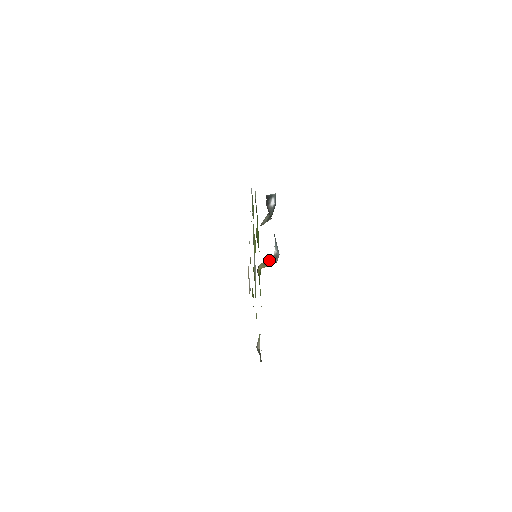
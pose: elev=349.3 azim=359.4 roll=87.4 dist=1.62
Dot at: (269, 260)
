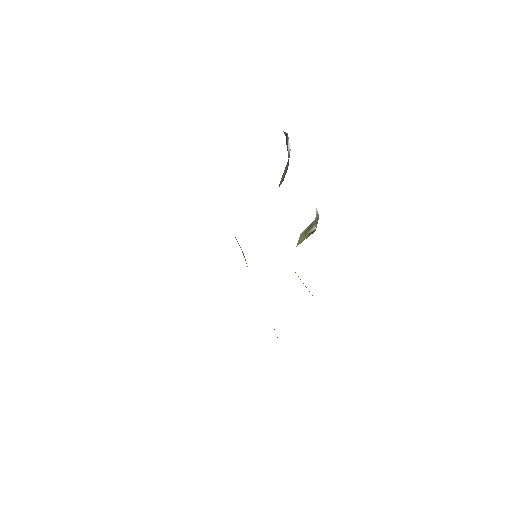
Dot at: (310, 225)
